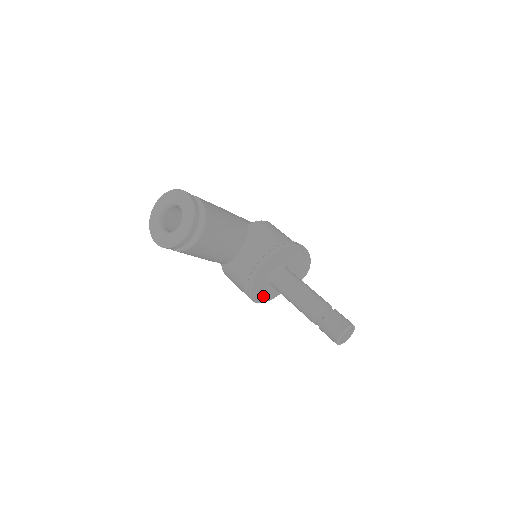
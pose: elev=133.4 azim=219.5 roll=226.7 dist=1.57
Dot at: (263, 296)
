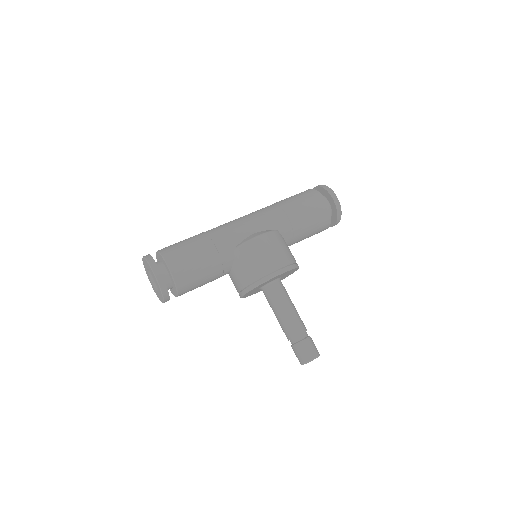
Dot at: occluded
